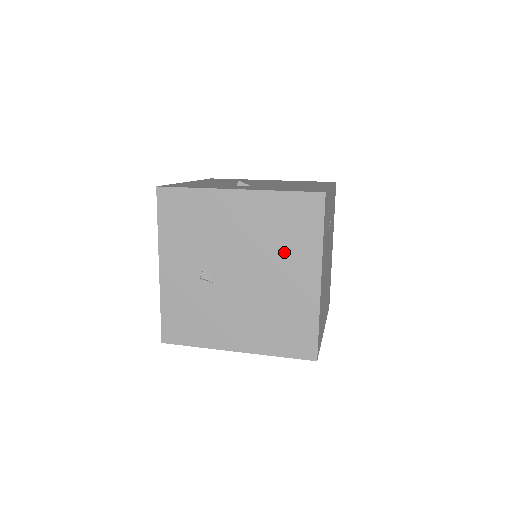
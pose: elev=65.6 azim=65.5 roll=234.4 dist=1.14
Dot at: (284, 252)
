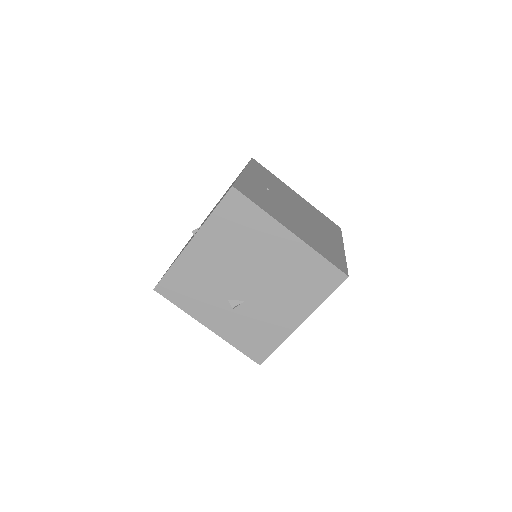
Dot at: (254, 242)
